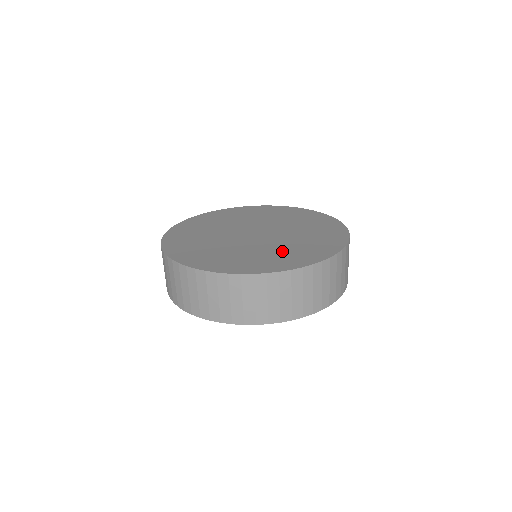
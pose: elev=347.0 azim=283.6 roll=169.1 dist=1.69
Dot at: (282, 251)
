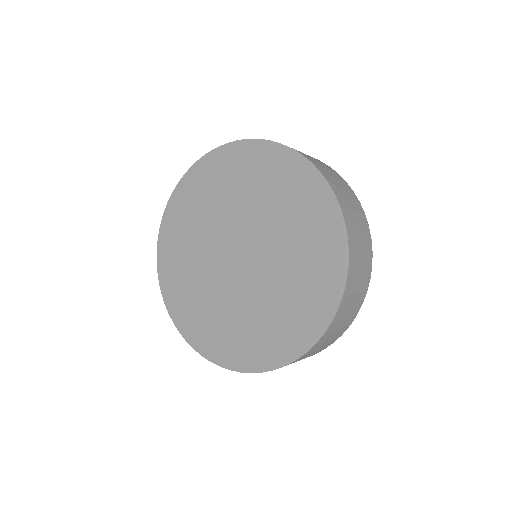
Dot at: (260, 321)
